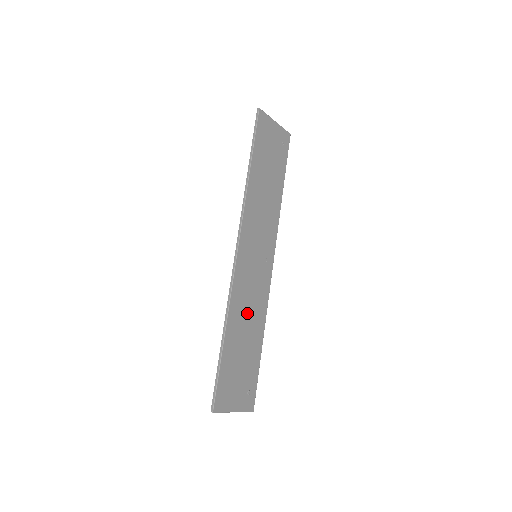
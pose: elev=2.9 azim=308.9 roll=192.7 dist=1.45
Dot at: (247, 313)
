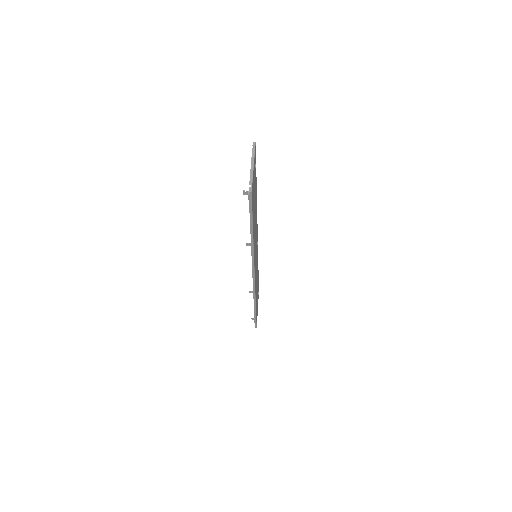
Dot at: occluded
